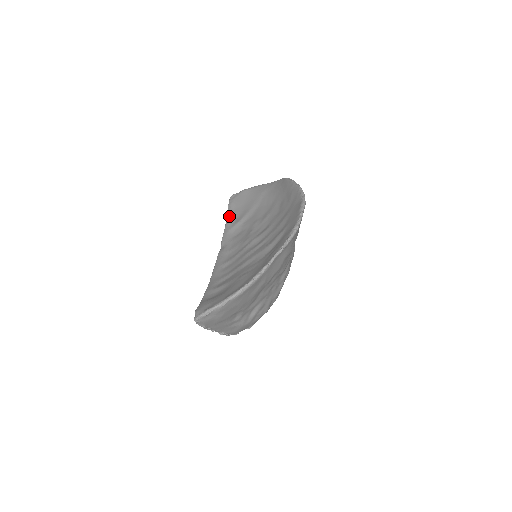
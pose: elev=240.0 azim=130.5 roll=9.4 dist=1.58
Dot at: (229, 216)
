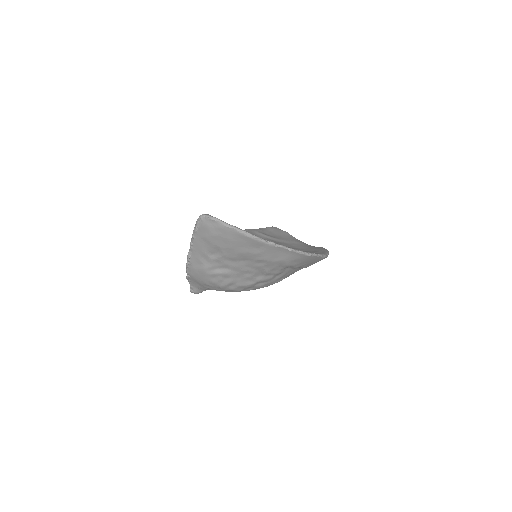
Dot at: (264, 229)
